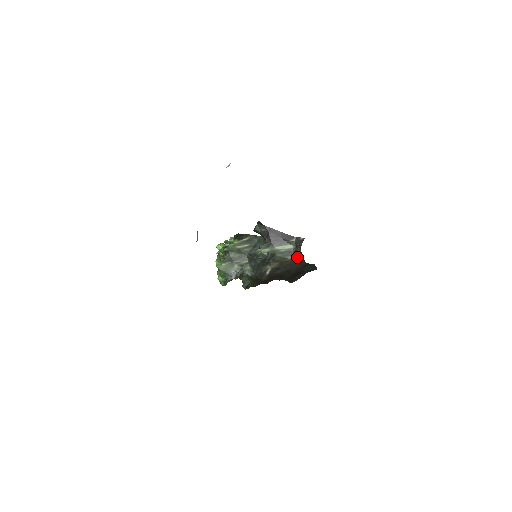
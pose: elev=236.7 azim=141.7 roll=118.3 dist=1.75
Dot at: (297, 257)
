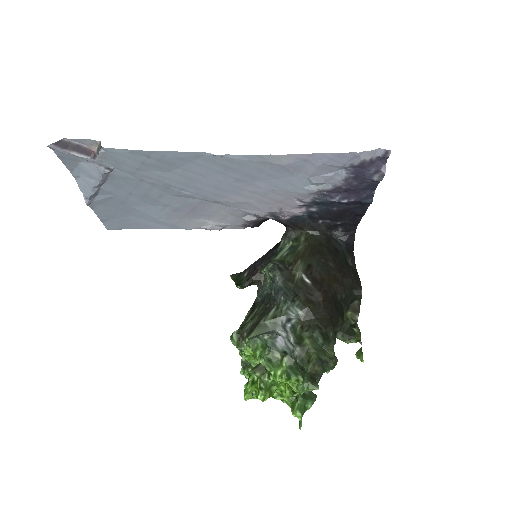
Dot at: (305, 239)
